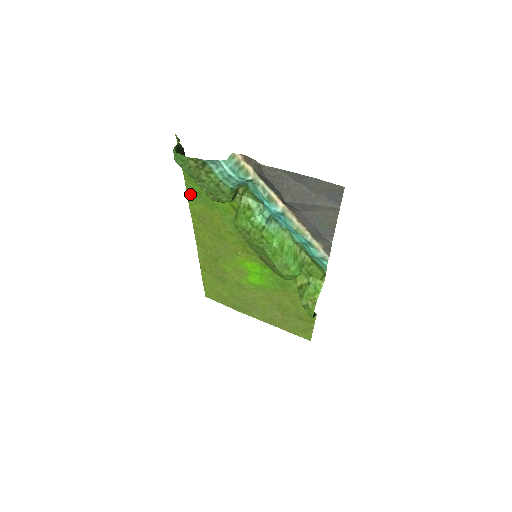
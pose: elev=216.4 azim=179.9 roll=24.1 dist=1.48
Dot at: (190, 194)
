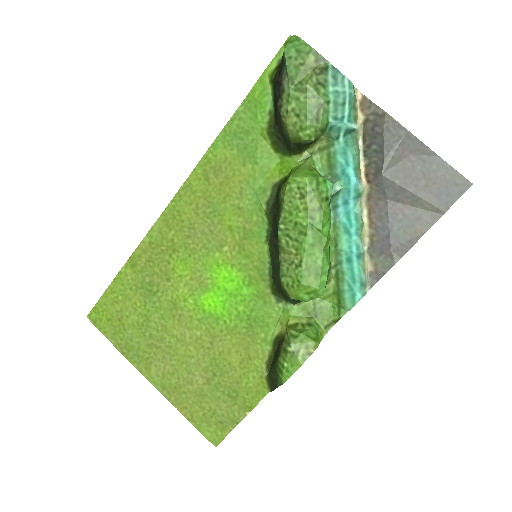
Dot at: (229, 129)
